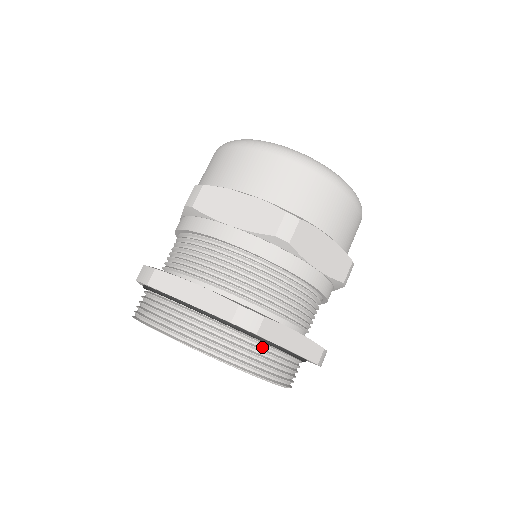
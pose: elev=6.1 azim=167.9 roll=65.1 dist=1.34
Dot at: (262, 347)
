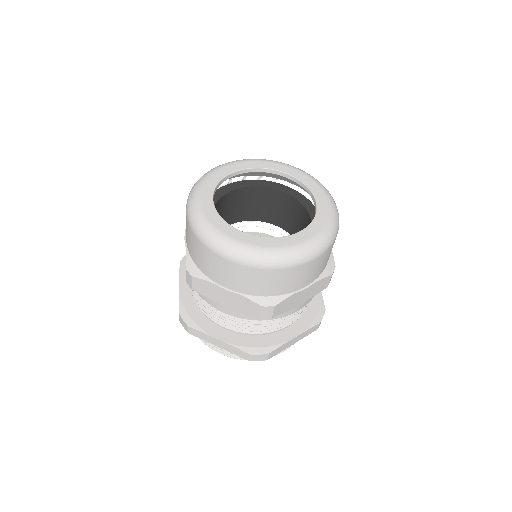
Dot at: occluded
